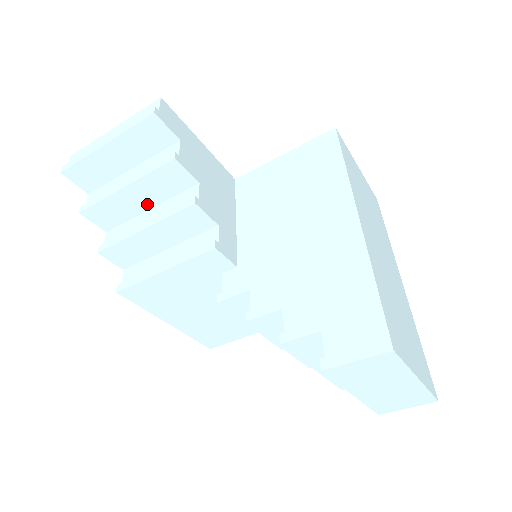
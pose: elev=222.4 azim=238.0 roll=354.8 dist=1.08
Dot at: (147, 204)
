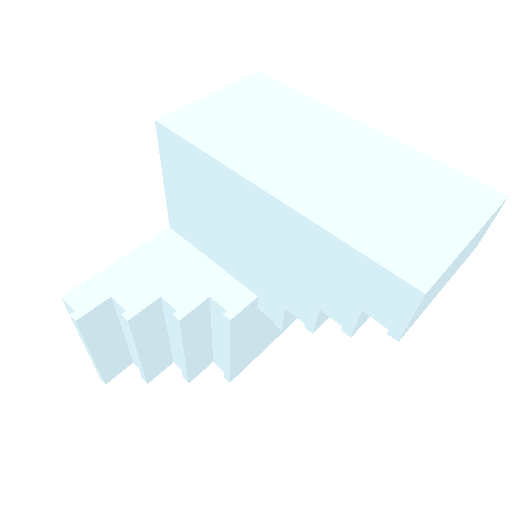
Dot at: (162, 336)
